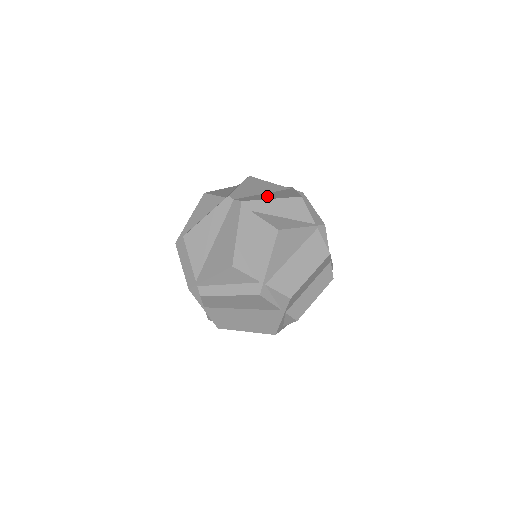
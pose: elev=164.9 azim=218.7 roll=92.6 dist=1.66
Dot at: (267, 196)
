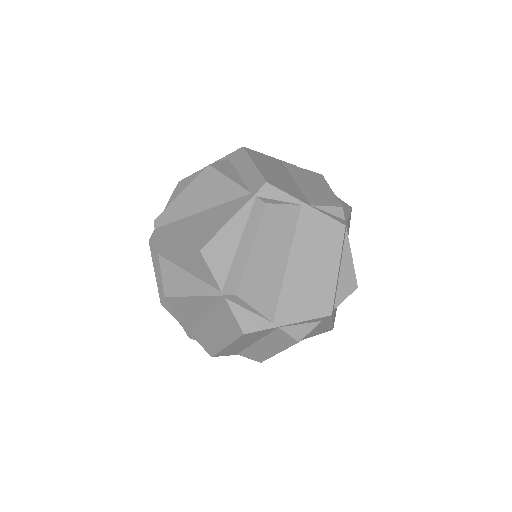
Dot at: (183, 230)
